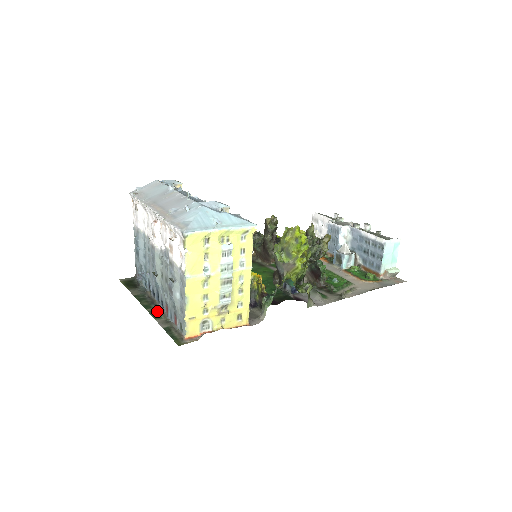
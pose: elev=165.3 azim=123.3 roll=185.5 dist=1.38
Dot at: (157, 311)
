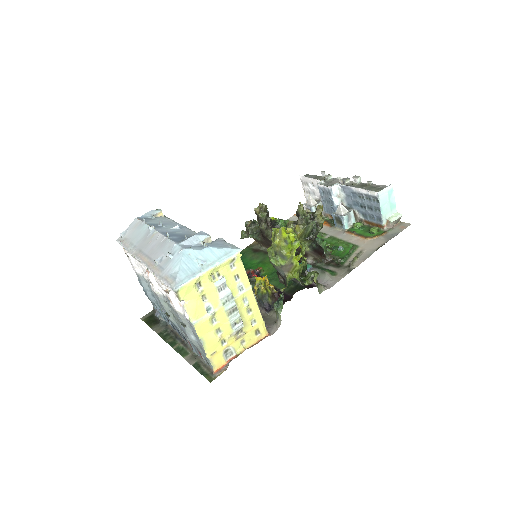
Dot at: (182, 346)
